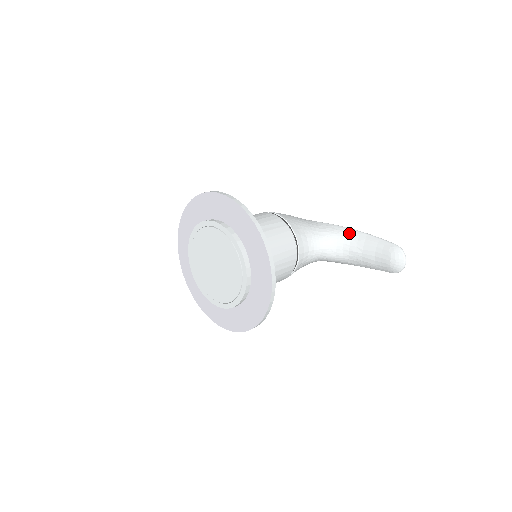
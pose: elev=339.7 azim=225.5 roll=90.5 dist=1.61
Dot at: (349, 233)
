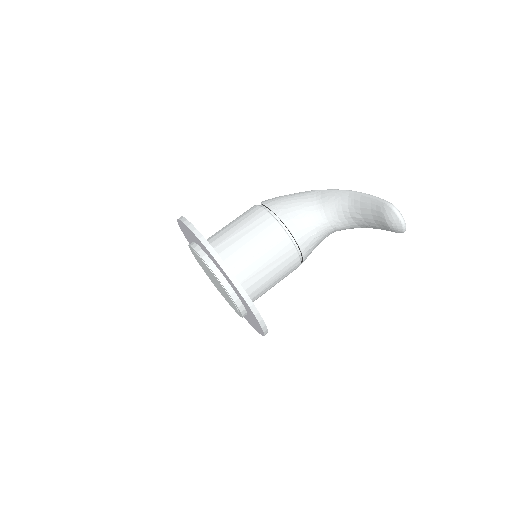
Dot at: (345, 197)
